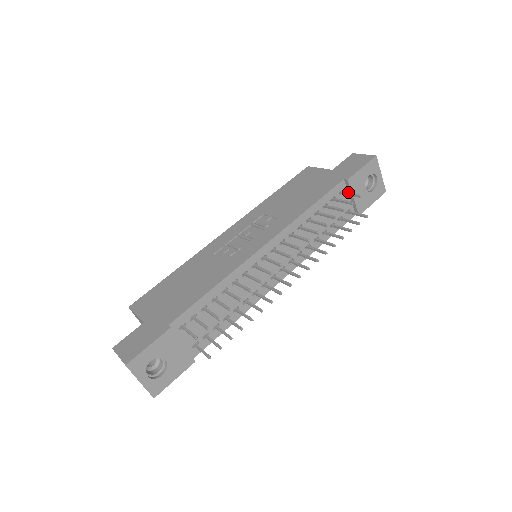
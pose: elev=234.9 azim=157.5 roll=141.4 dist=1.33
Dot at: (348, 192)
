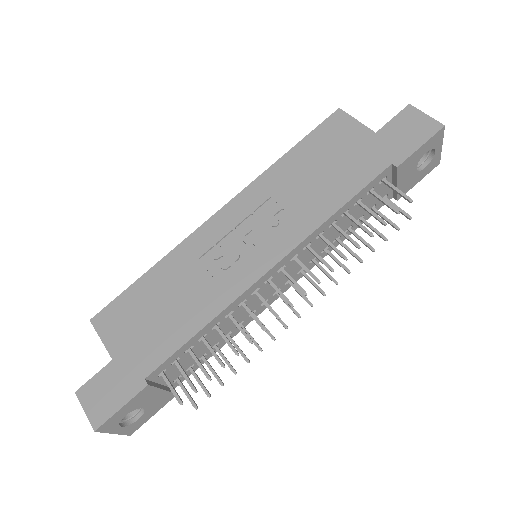
Dot at: occluded
